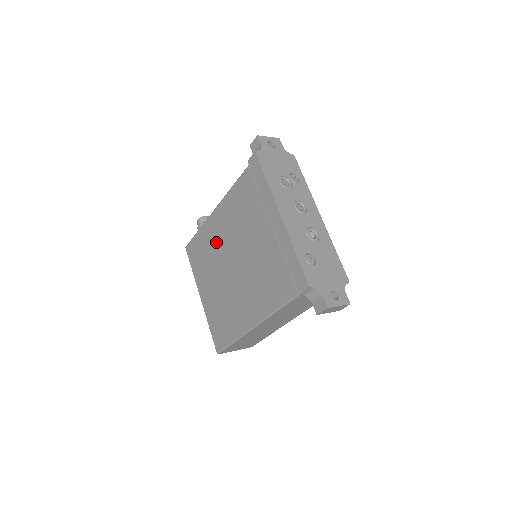
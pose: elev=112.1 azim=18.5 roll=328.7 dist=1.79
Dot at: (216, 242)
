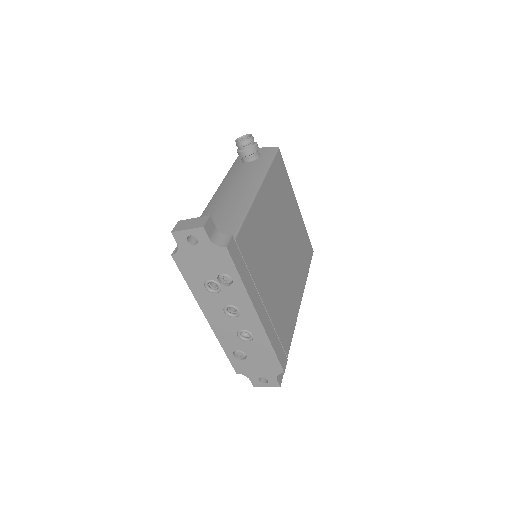
Dot at: occluded
